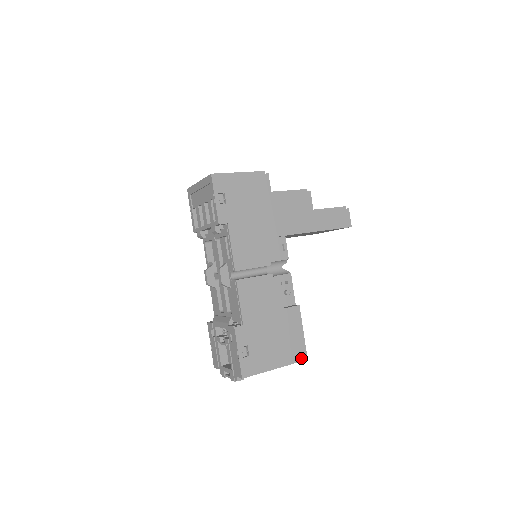
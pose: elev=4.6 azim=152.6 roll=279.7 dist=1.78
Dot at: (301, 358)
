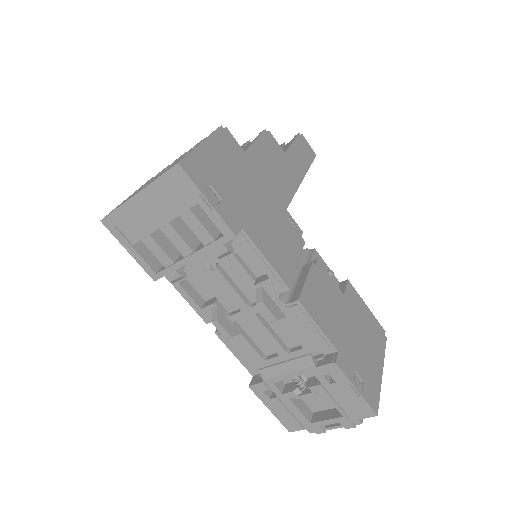
Dot at: (384, 338)
